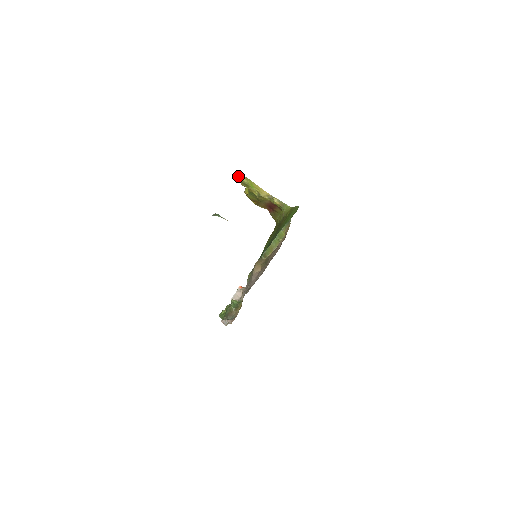
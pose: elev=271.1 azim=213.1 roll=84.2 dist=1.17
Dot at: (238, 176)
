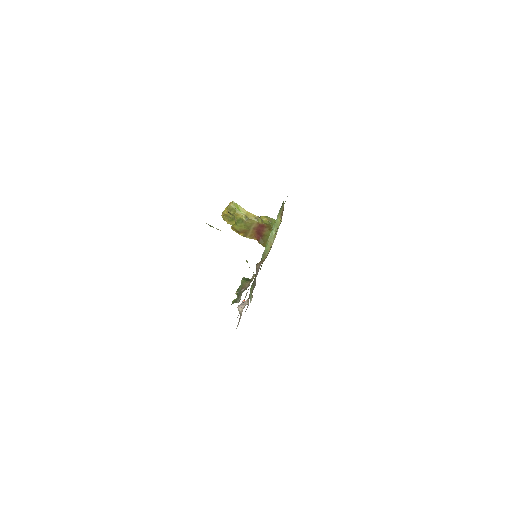
Dot at: (224, 210)
